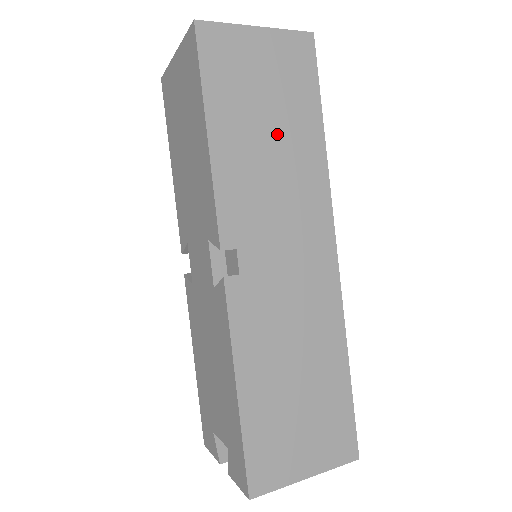
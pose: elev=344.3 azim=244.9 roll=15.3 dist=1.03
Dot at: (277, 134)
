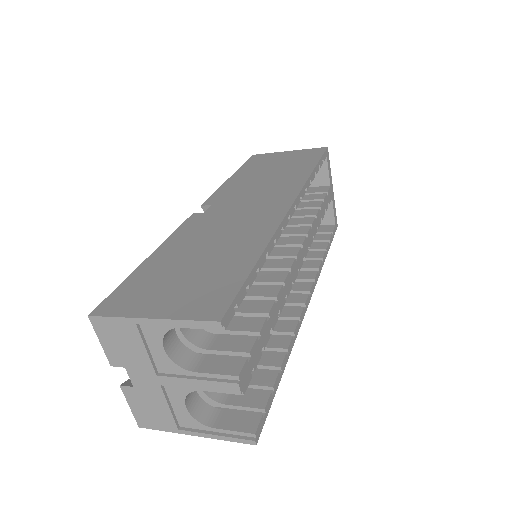
Dot at: (276, 173)
